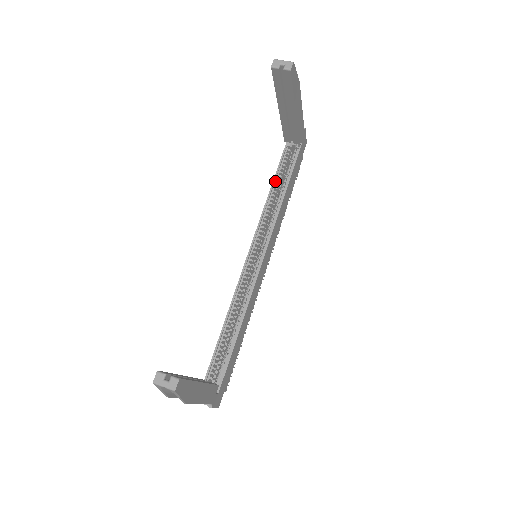
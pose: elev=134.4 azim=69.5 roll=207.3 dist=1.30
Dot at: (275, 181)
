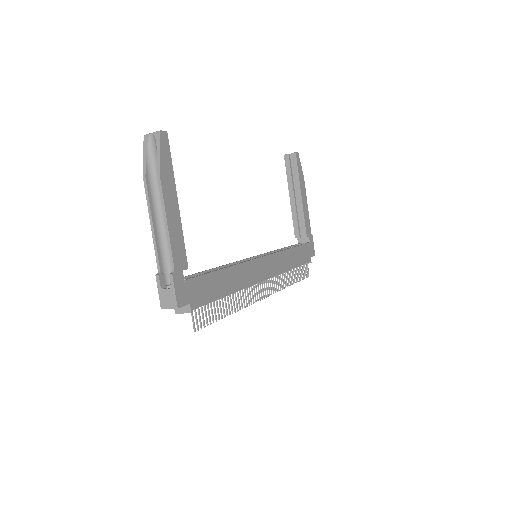
Dot at: (284, 249)
